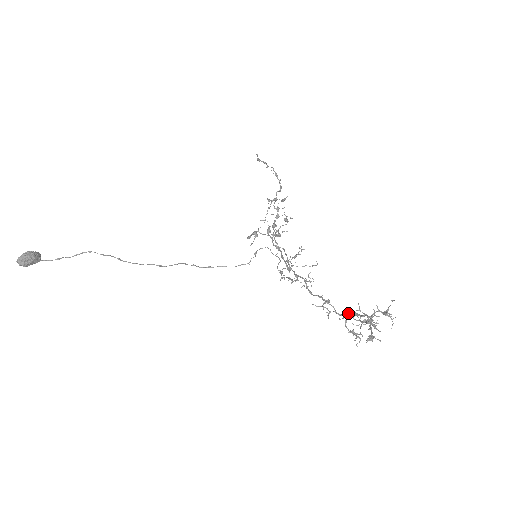
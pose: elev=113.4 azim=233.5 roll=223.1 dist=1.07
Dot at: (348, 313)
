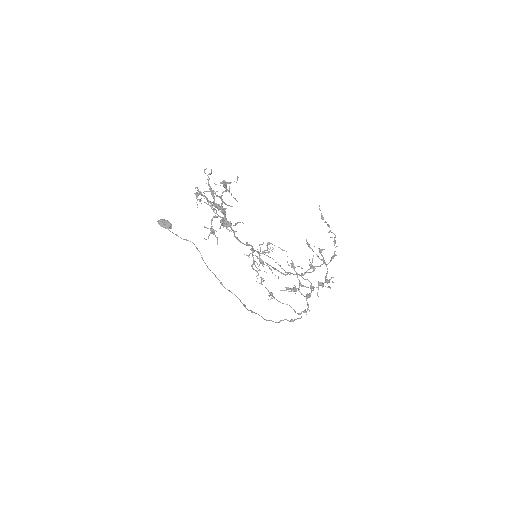
Dot at: (224, 217)
